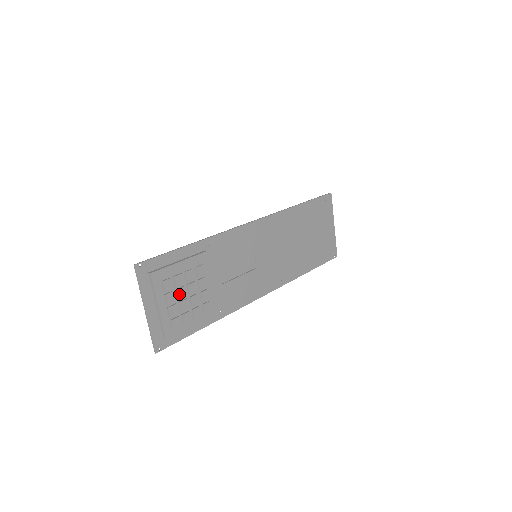
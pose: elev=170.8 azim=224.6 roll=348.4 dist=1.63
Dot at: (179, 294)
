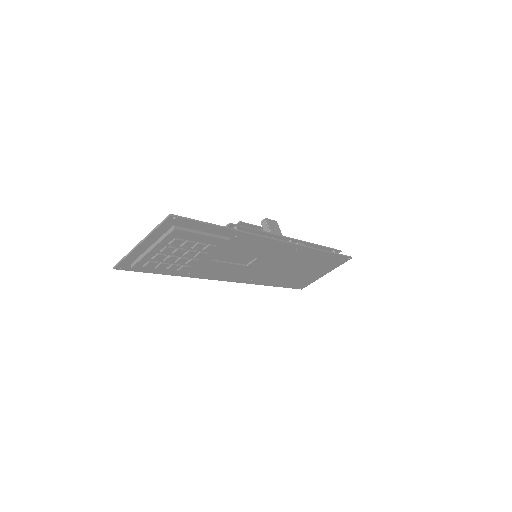
Dot at: (176, 252)
